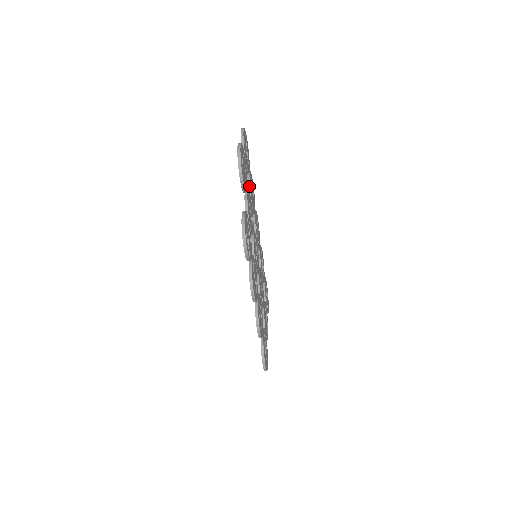
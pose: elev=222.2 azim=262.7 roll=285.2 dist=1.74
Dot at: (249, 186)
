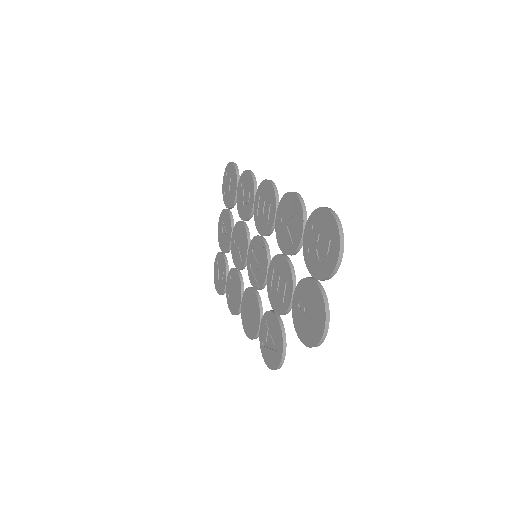
Dot at: (296, 253)
